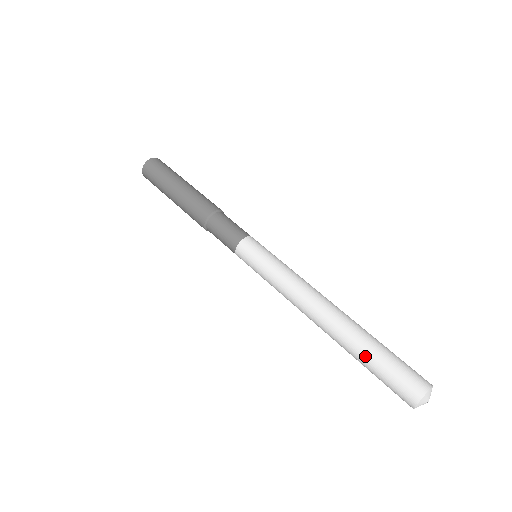
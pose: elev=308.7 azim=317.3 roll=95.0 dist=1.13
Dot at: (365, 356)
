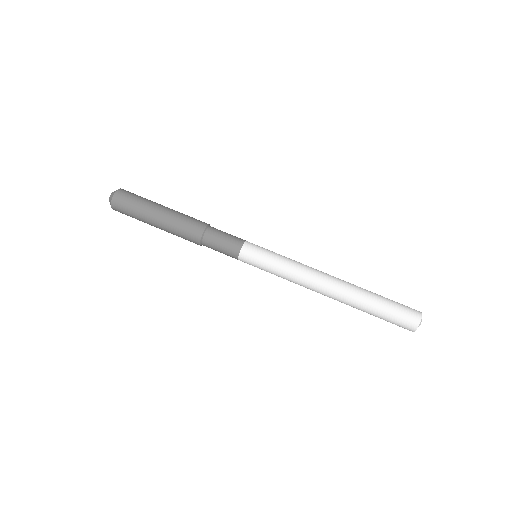
Dot at: occluded
